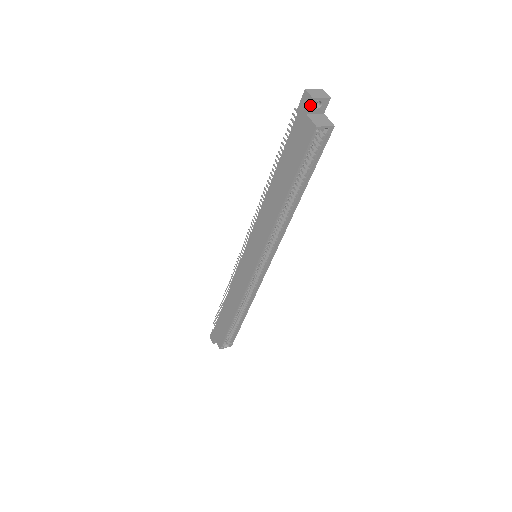
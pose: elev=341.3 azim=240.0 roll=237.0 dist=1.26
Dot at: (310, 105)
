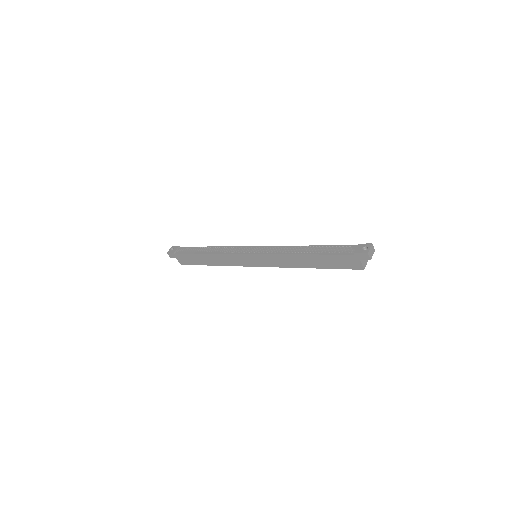
Dot at: occluded
